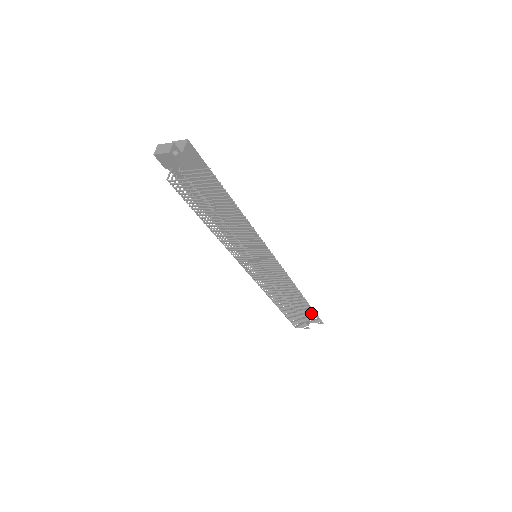
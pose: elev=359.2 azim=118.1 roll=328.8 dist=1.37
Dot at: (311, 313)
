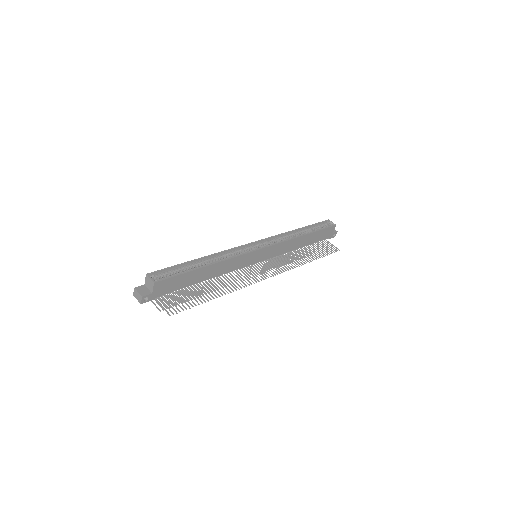
Dot at: occluded
